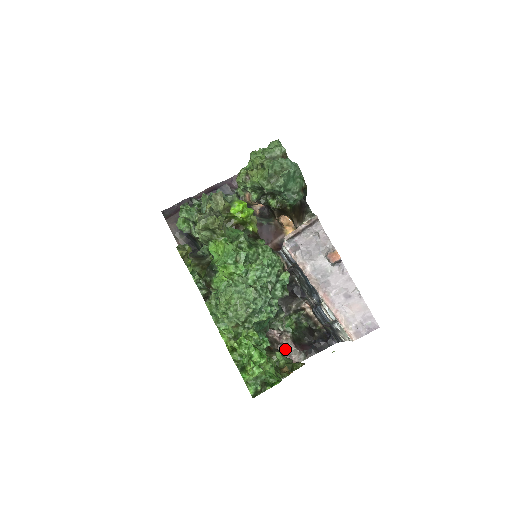
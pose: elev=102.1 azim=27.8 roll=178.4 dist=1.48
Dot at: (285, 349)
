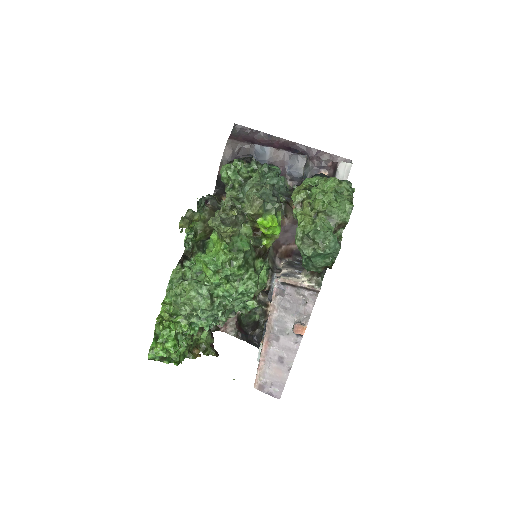
Dot at: occluded
